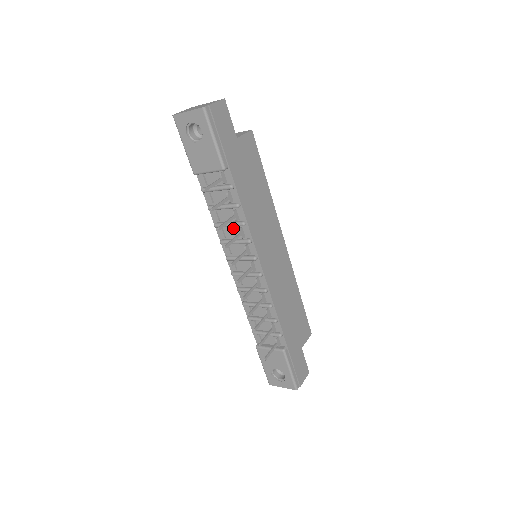
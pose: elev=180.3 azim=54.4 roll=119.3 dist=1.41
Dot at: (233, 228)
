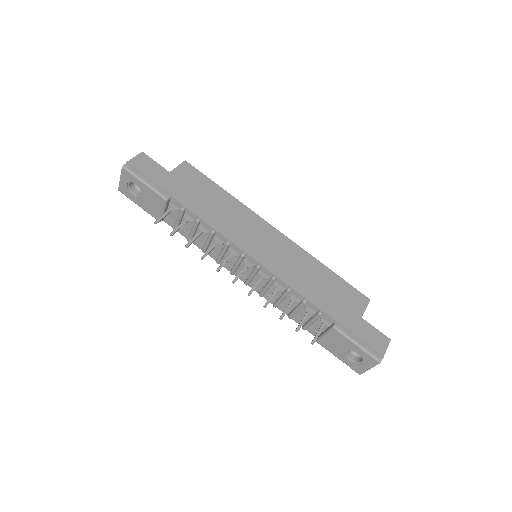
Dot at: (213, 243)
